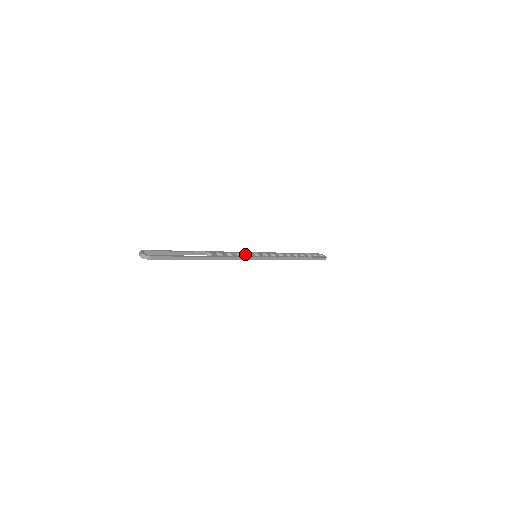
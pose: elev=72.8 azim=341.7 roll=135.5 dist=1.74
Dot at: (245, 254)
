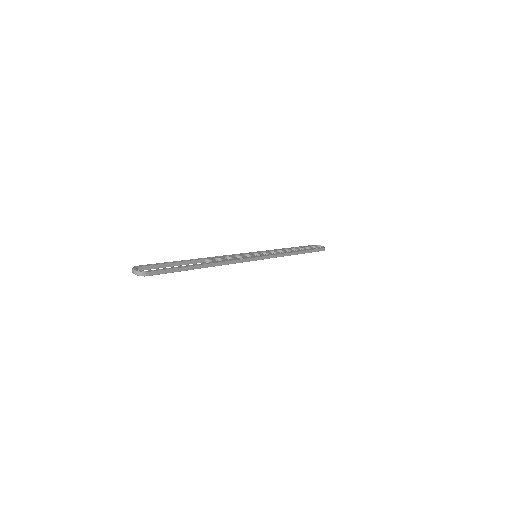
Dot at: occluded
